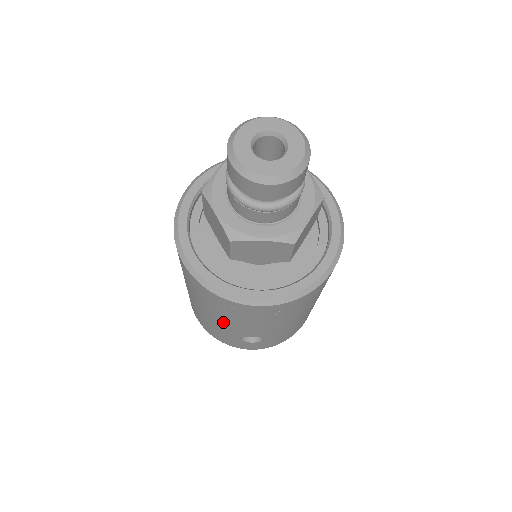
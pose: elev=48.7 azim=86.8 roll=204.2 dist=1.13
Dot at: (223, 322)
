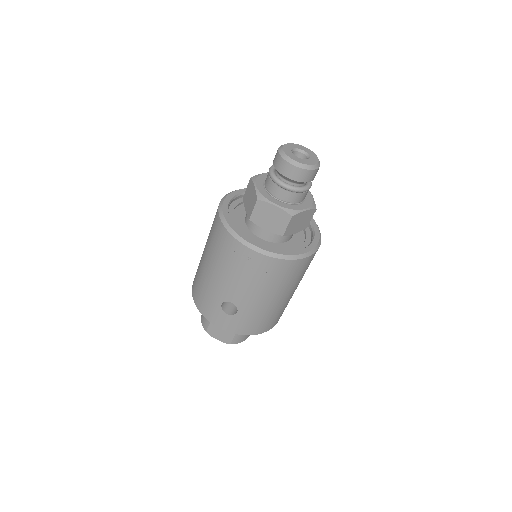
Dot at: (220, 277)
